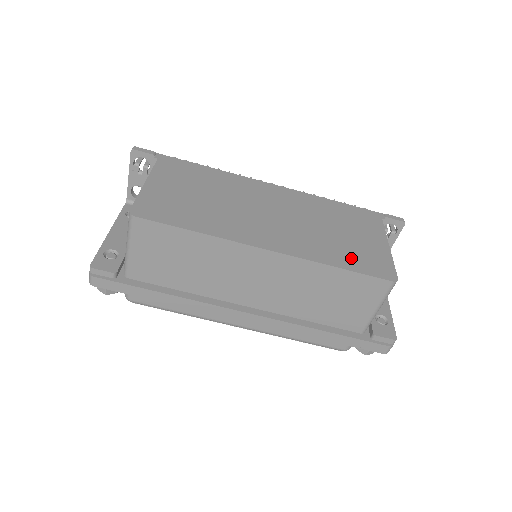
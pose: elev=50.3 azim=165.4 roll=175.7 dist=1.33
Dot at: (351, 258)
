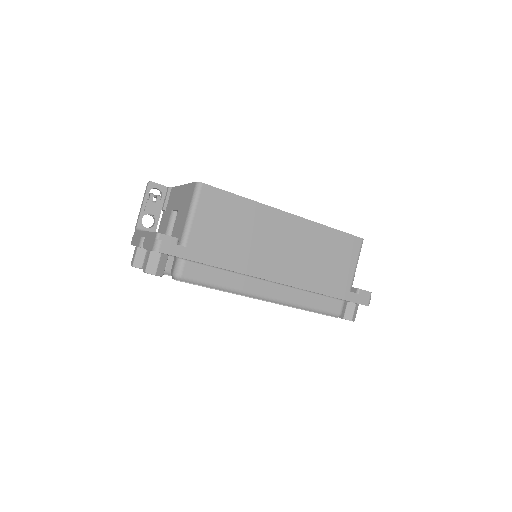
Dot at: occluded
